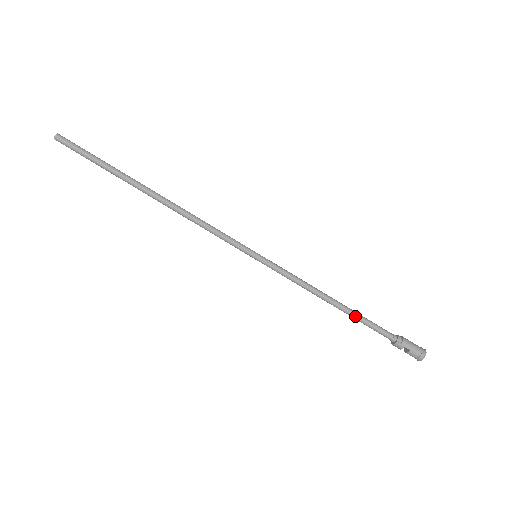
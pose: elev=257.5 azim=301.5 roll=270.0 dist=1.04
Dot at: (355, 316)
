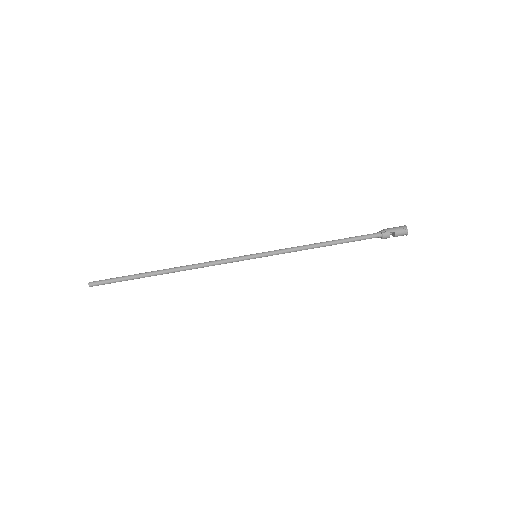
Dot at: (344, 240)
